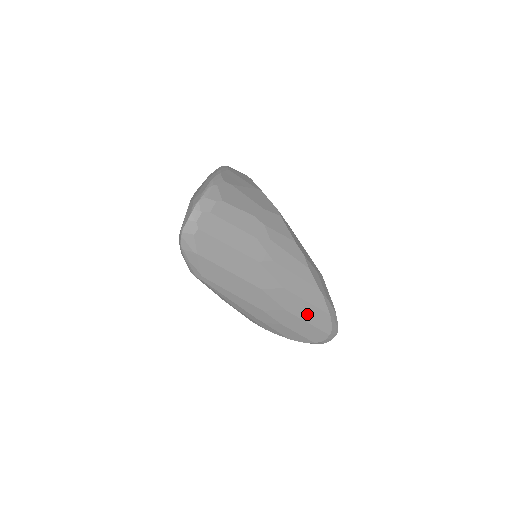
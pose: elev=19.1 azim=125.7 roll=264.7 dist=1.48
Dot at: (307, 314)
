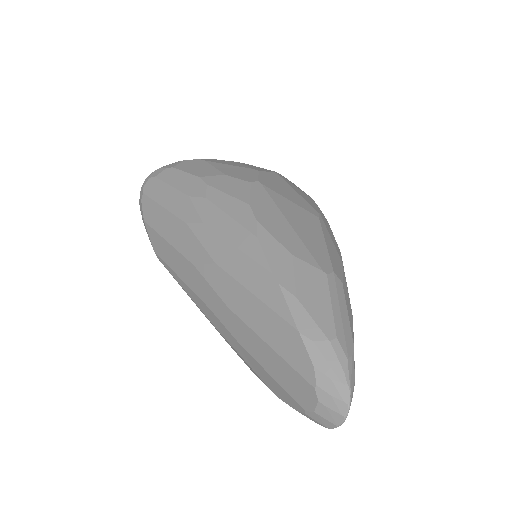
Dot at: (260, 321)
